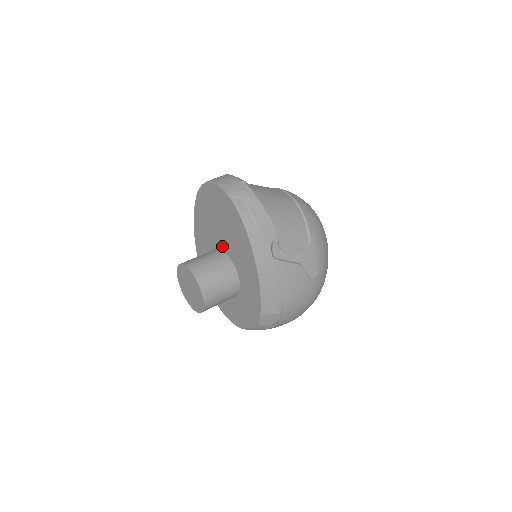
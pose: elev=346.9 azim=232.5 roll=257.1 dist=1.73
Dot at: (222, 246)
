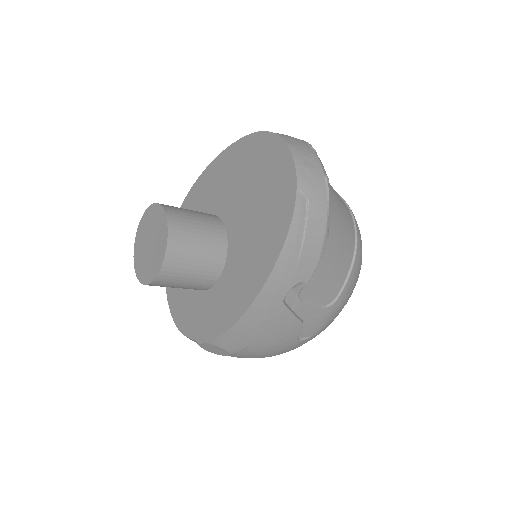
Dot at: (230, 224)
